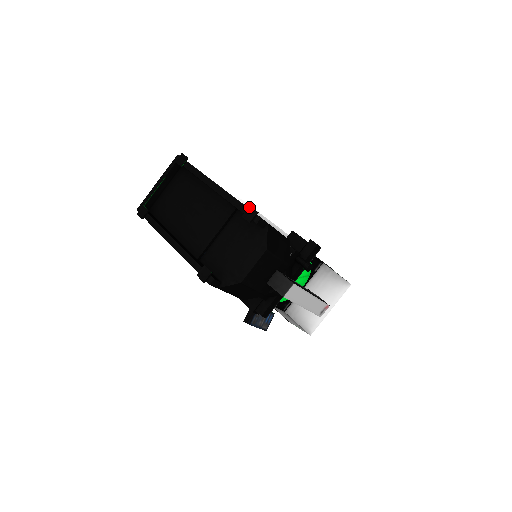
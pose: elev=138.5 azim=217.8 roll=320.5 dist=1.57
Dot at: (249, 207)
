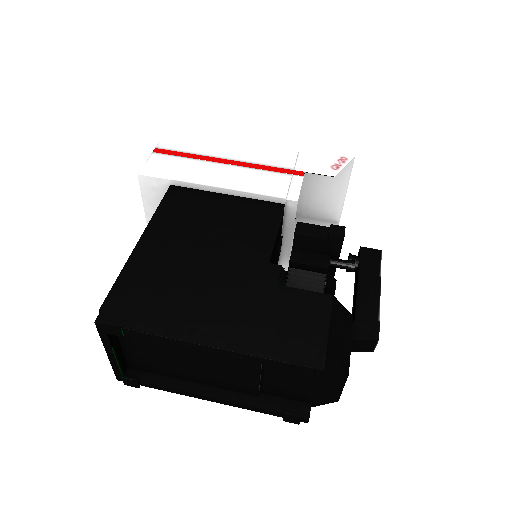
Dot at: (295, 366)
